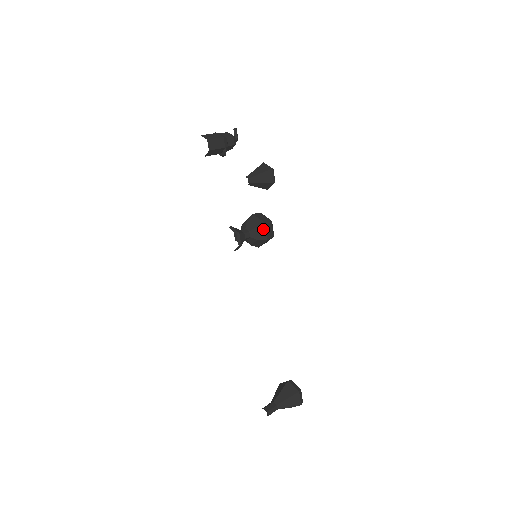
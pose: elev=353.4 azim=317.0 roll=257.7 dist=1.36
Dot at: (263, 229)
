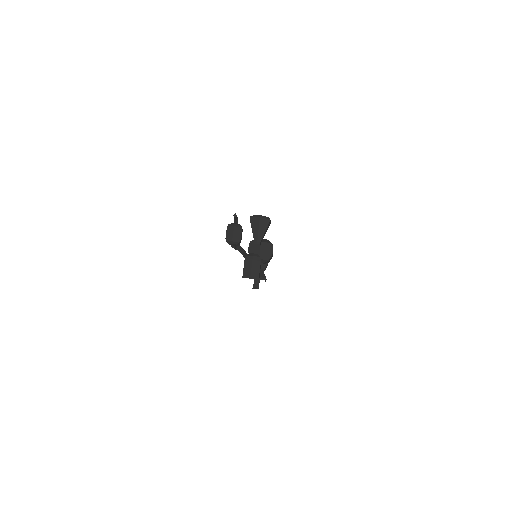
Dot at: occluded
